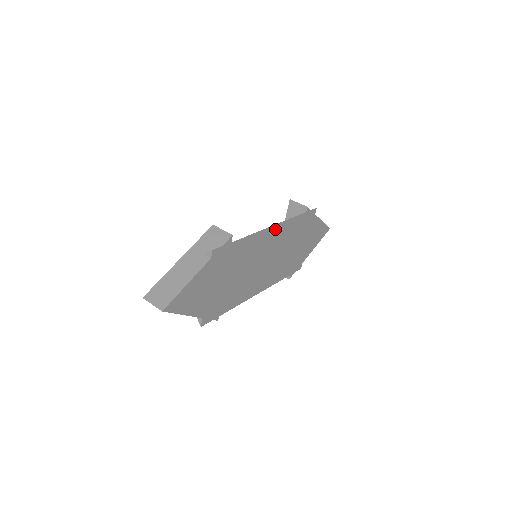
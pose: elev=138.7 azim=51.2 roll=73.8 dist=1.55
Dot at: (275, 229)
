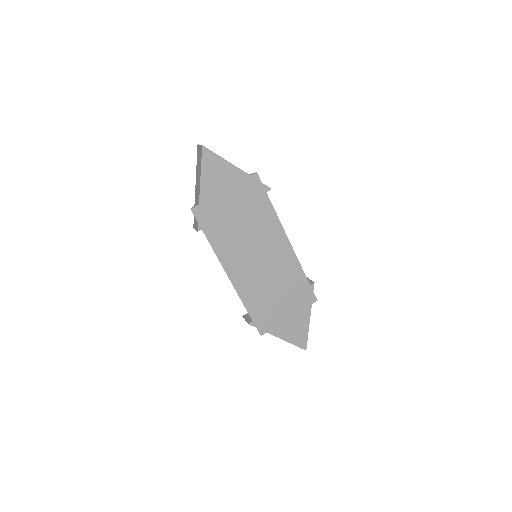
Dot at: (287, 248)
